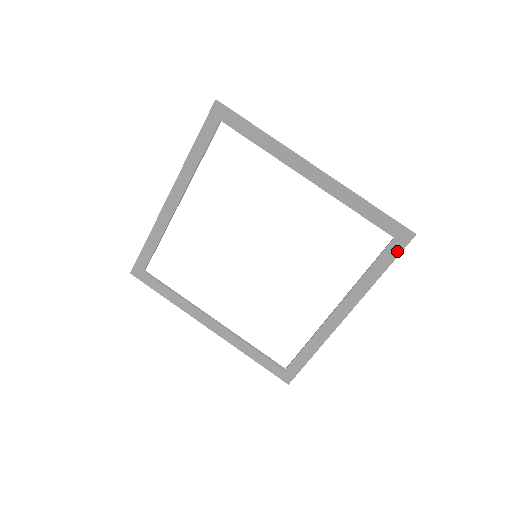
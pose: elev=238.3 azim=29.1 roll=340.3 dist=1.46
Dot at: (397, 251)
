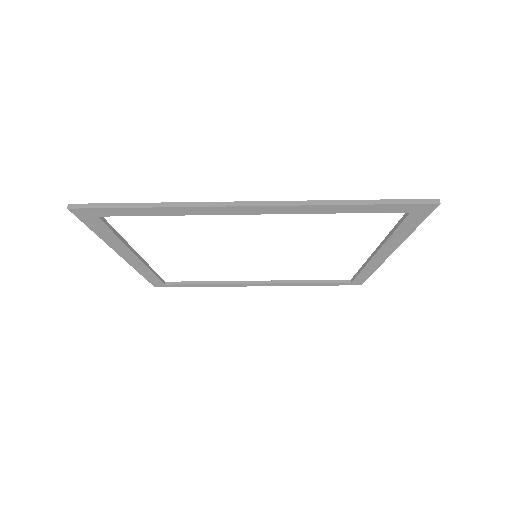
Dot at: occluded
